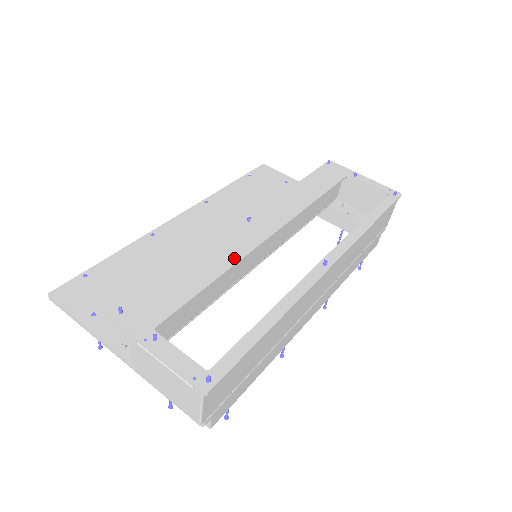
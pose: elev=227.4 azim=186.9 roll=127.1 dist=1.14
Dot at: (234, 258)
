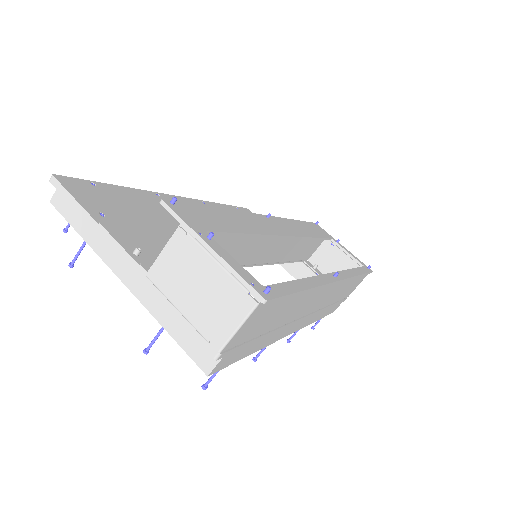
Dot at: (263, 230)
